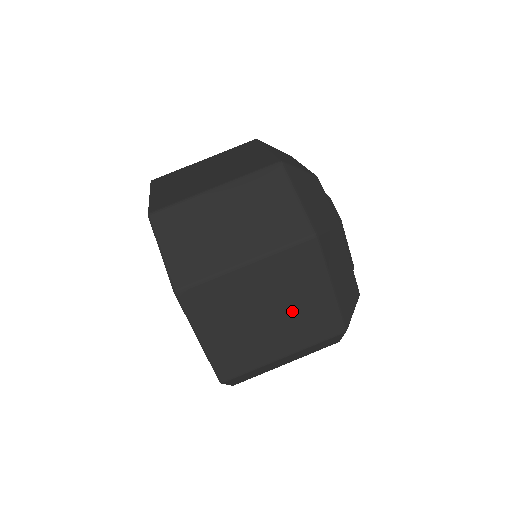
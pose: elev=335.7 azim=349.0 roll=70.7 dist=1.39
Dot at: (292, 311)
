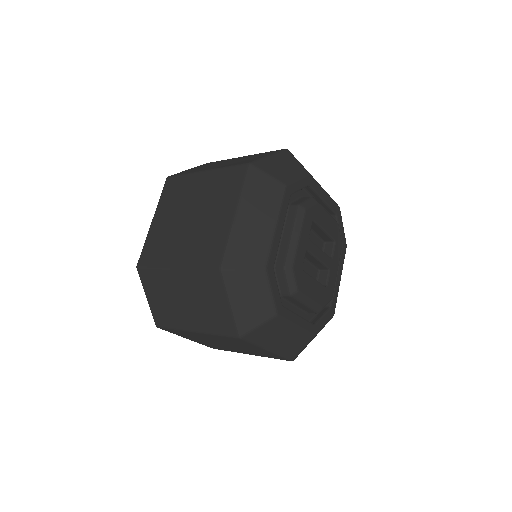
Dot at: (243, 348)
